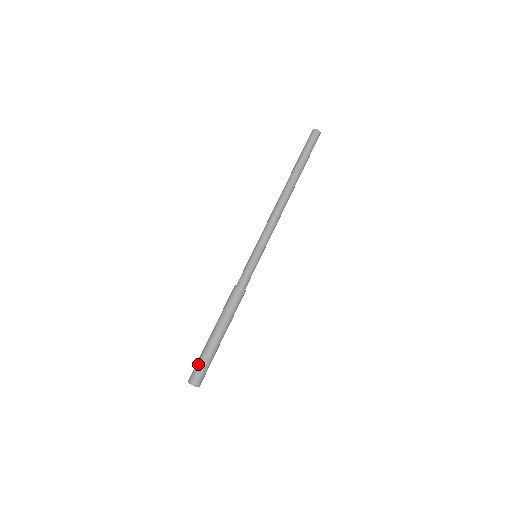
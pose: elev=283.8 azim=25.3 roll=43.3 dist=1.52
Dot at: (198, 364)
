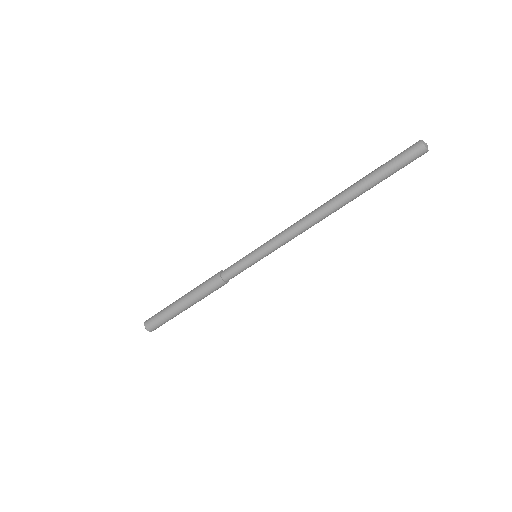
Dot at: (158, 320)
